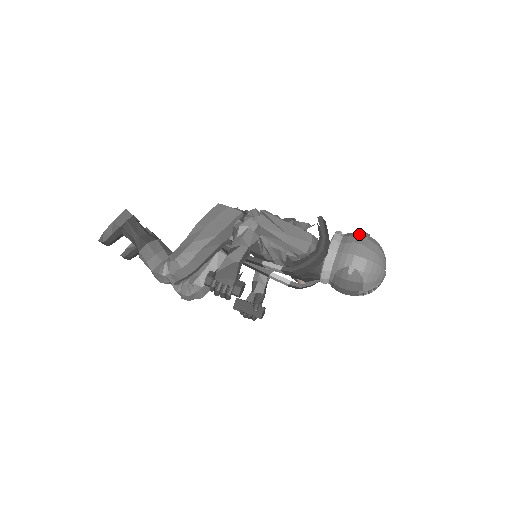
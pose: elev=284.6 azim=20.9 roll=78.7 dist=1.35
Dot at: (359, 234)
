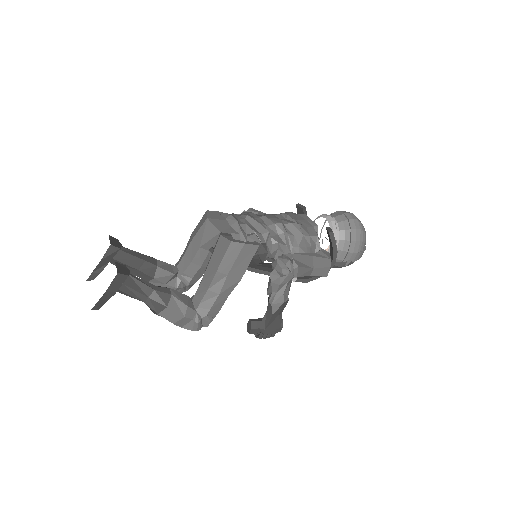
Dot at: (354, 228)
